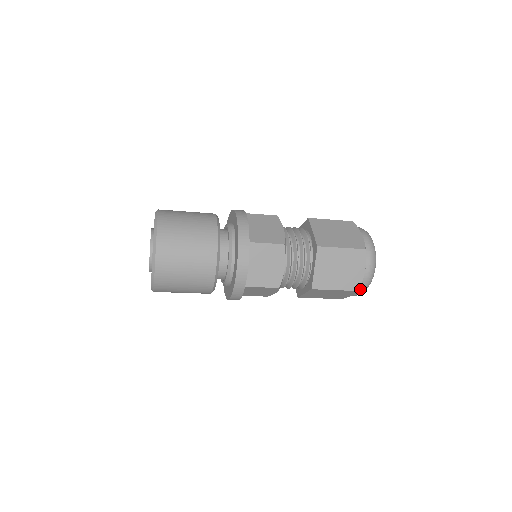
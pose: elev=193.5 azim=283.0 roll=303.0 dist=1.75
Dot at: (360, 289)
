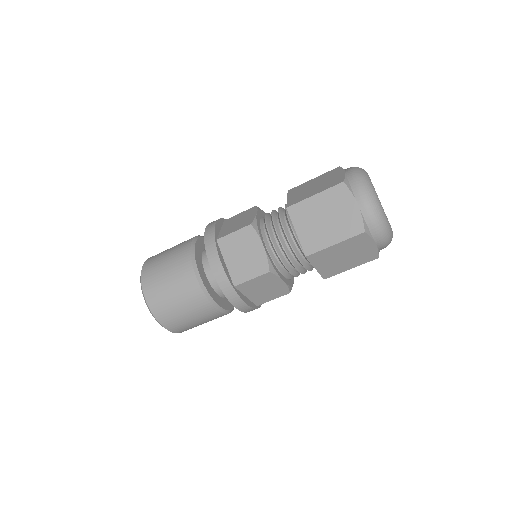
Dot at: (371, 230)
